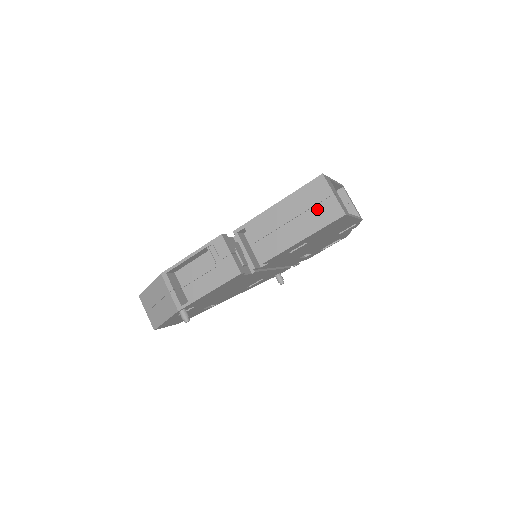
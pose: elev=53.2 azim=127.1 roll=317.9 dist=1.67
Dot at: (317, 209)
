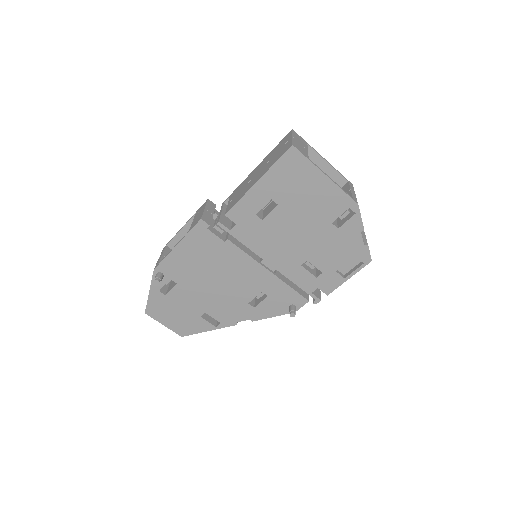
Dot at: (277, 154)
